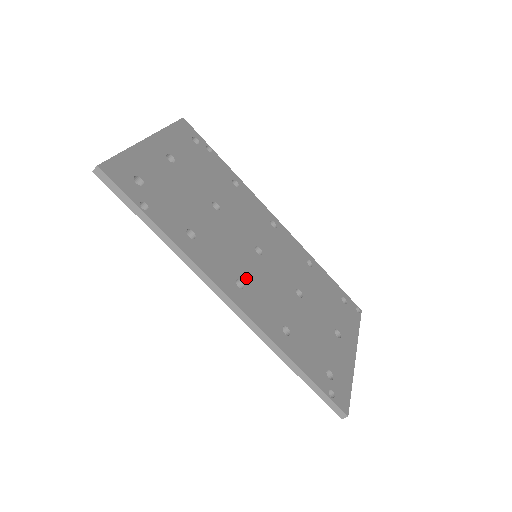
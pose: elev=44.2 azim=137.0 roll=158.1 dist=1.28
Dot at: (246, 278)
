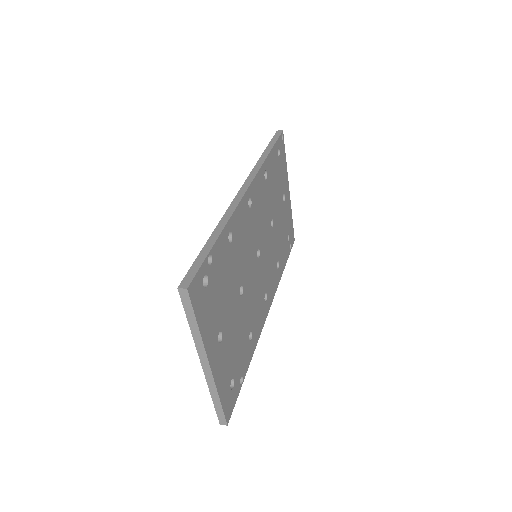
Dot at: (265, 288)
